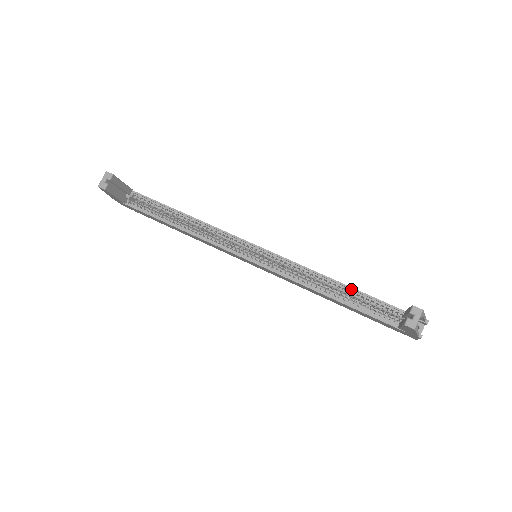
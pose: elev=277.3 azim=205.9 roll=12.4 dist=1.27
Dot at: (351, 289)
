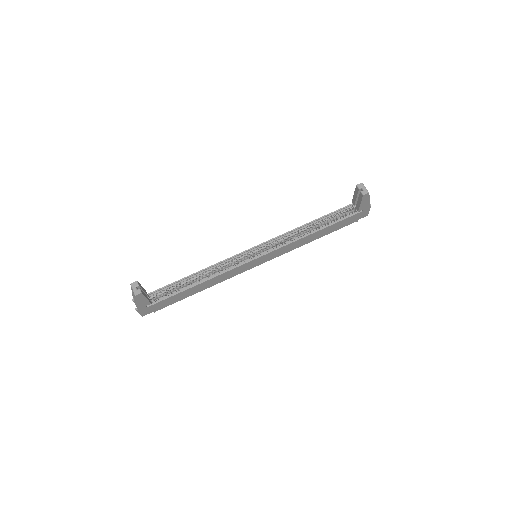
Dot at: (319, 219)
